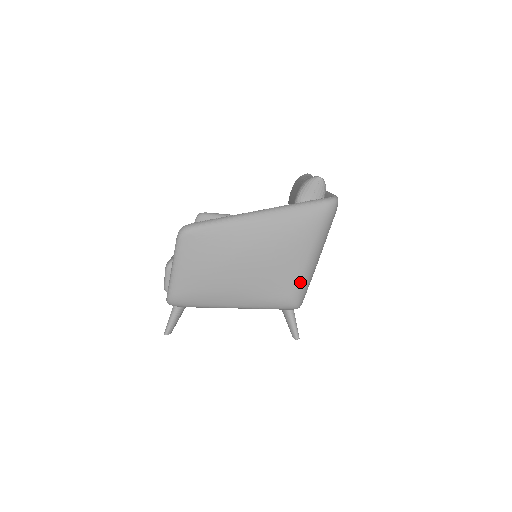
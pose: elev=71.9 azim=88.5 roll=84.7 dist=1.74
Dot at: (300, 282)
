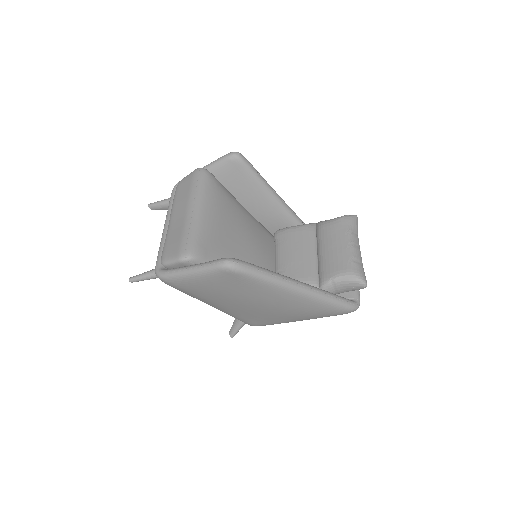
Dot at: (273, 324)
